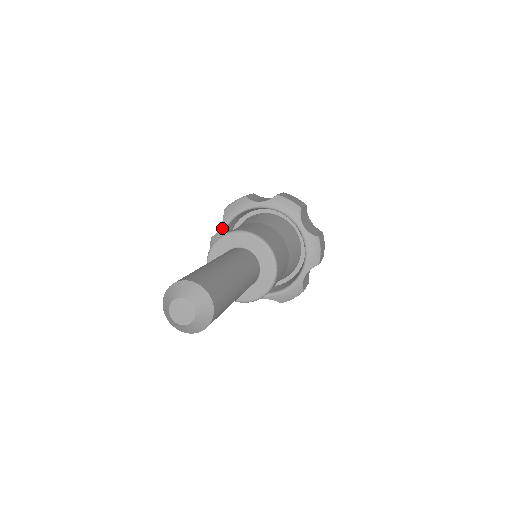
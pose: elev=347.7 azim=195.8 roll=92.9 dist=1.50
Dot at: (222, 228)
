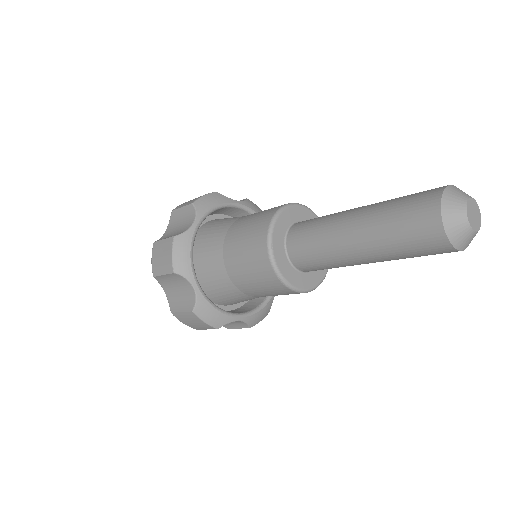
Dot at: (197, 285)
